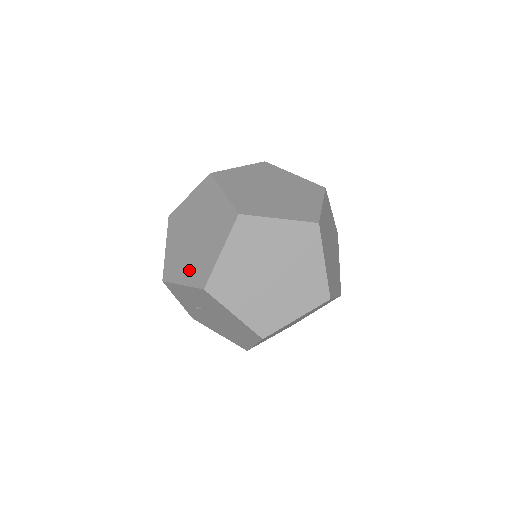
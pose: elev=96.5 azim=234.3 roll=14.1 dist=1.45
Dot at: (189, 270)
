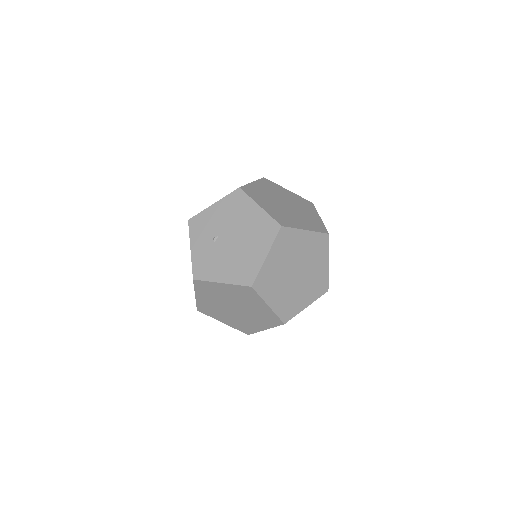
Dot at: occluded
